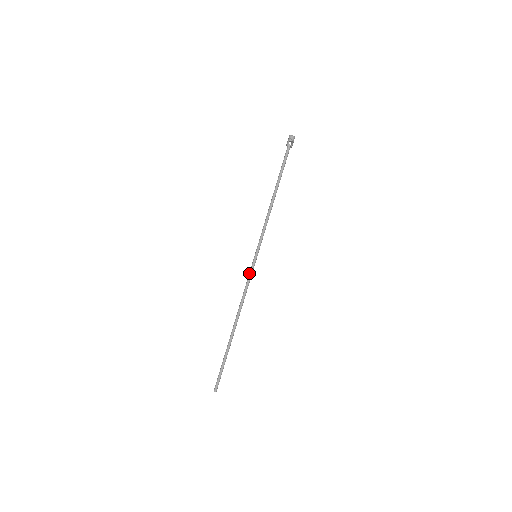
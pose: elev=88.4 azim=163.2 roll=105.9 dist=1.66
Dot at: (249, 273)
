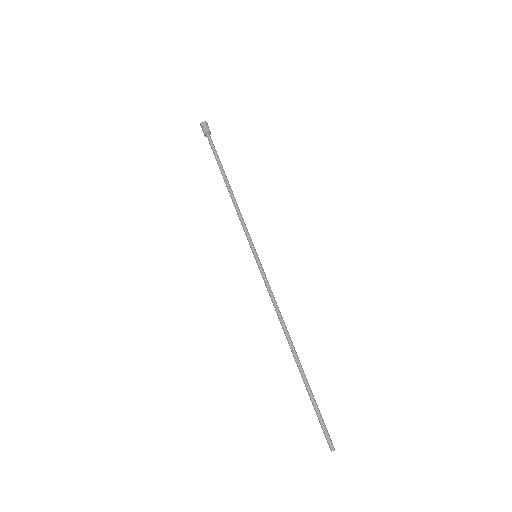
Dot at: (265, 277)
